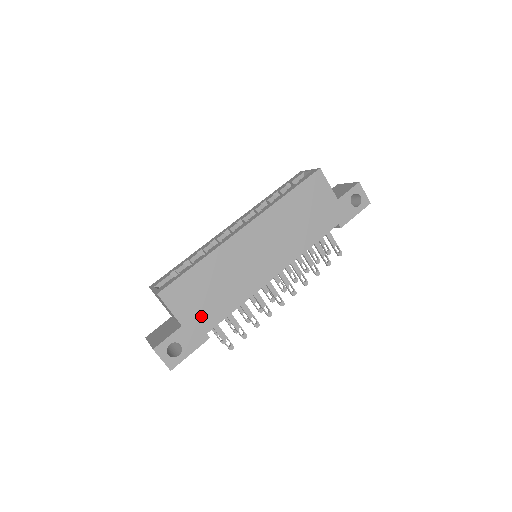
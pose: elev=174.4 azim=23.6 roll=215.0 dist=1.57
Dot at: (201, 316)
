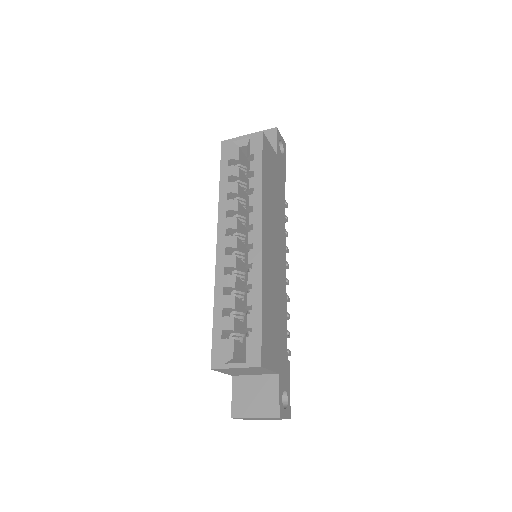
Dot at: (281, 350)
